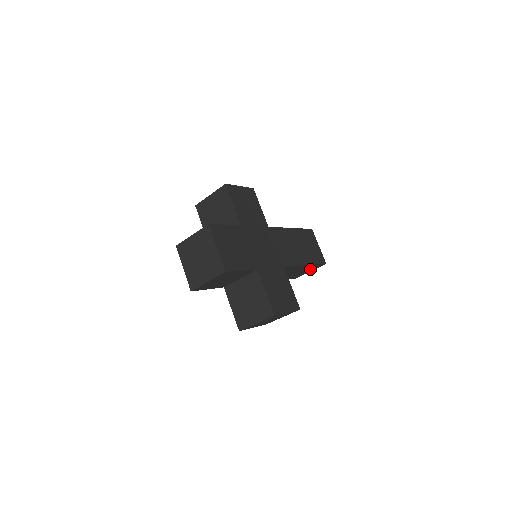
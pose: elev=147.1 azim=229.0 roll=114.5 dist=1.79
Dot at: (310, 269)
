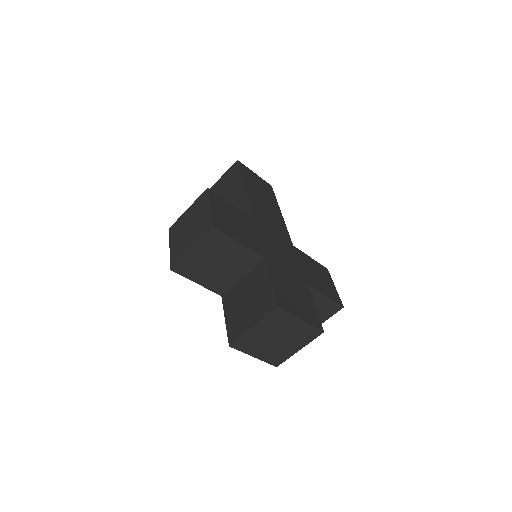
Dot at: occluded
